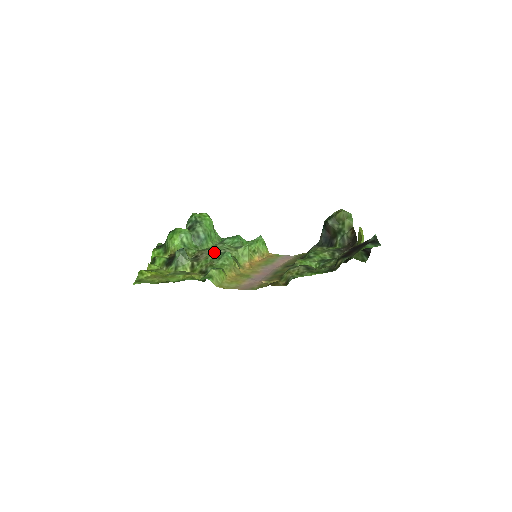
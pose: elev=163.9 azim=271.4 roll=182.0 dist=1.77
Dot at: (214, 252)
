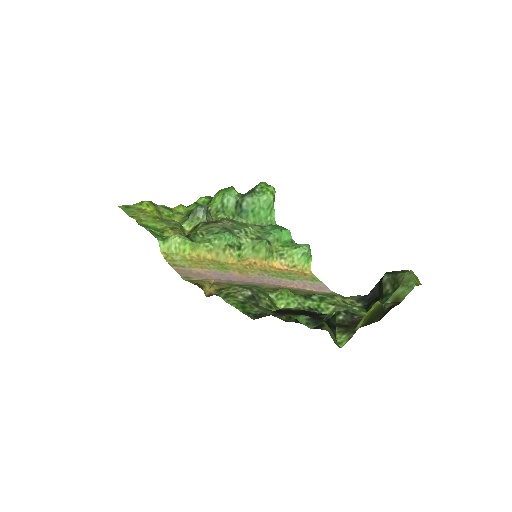
Dot at: (230, 227)
